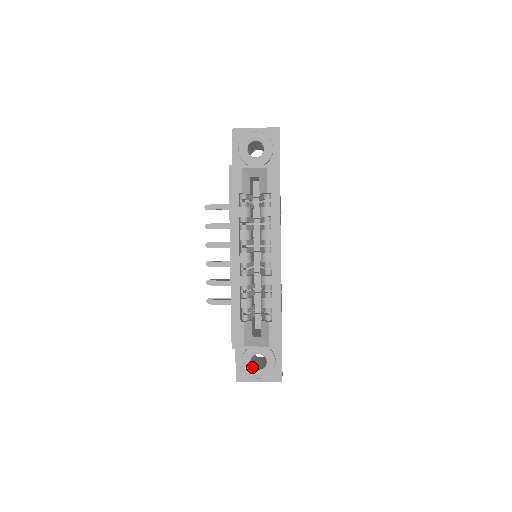
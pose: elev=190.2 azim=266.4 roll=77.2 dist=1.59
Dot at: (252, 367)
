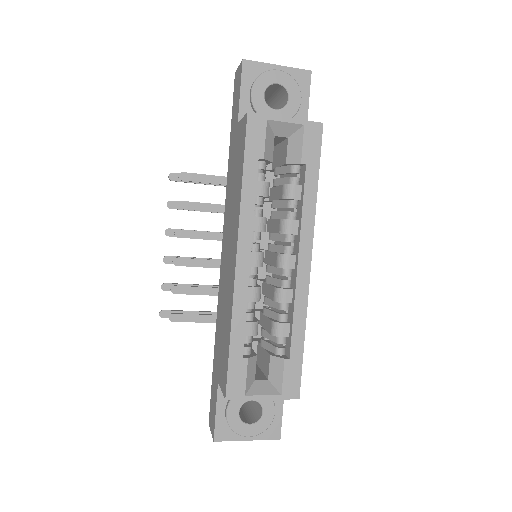
Dot at: (241, 420)
